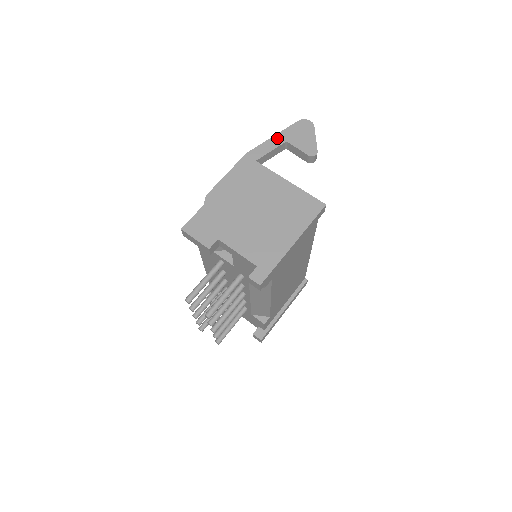
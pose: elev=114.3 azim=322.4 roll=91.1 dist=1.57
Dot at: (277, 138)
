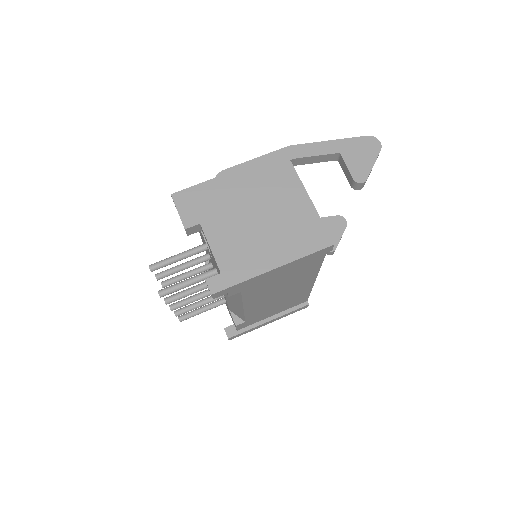
Dot at: (332, 144)
